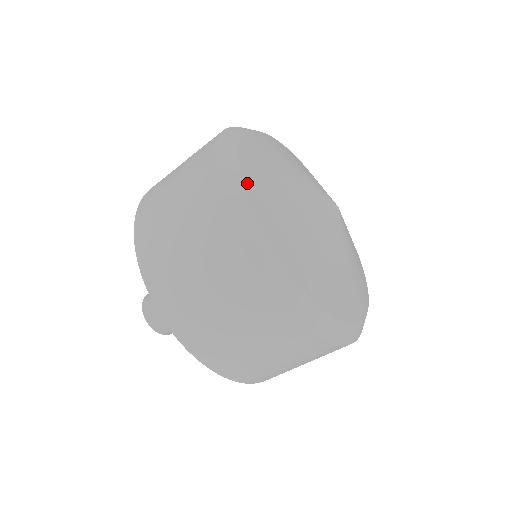
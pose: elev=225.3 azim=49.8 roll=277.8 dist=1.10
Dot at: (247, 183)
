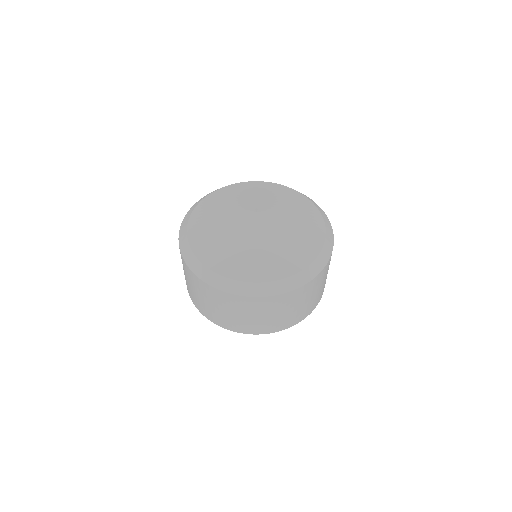
Dot at: (204, 261)
